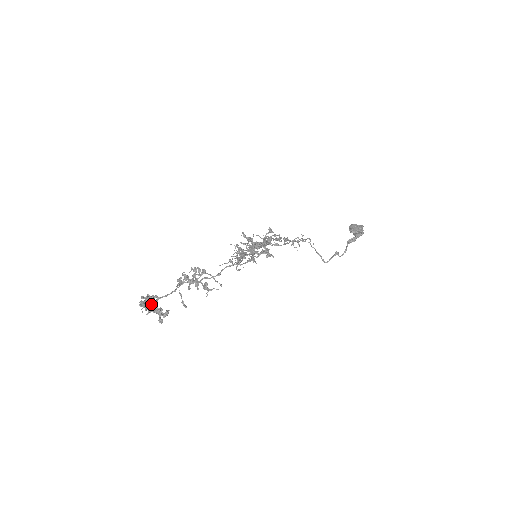
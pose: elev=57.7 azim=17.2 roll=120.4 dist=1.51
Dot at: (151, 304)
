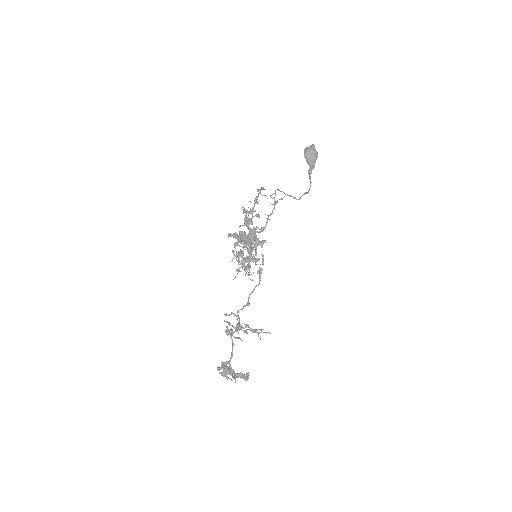
Dot at: (232, 374)
